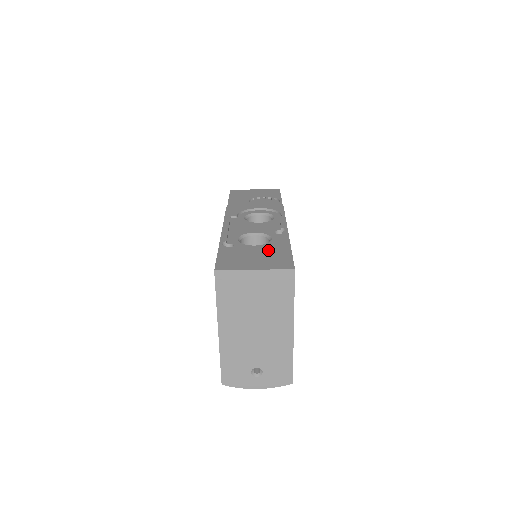
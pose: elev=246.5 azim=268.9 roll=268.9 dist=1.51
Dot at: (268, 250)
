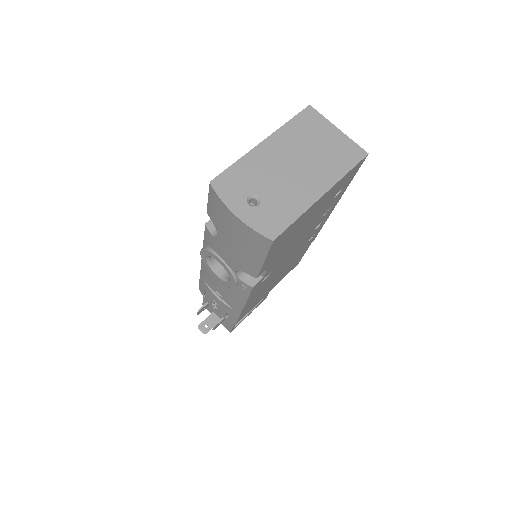
Dot at: occluded
